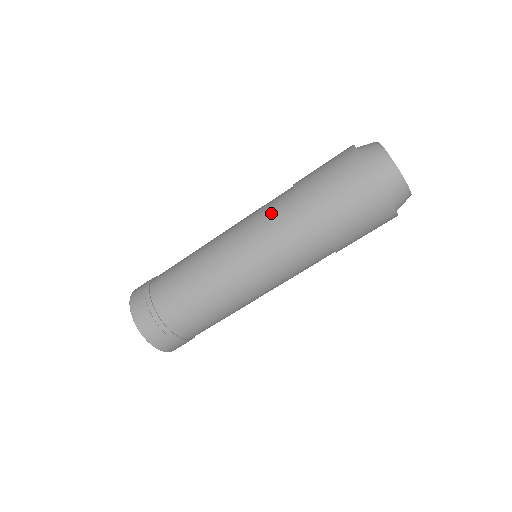
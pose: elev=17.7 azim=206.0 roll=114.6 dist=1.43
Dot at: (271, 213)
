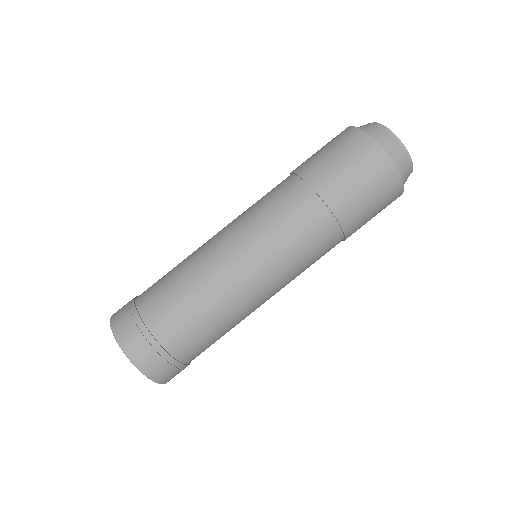
Dot at: (268, 195)
